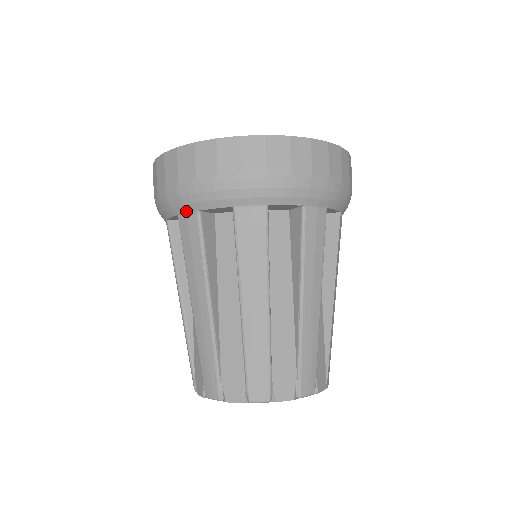
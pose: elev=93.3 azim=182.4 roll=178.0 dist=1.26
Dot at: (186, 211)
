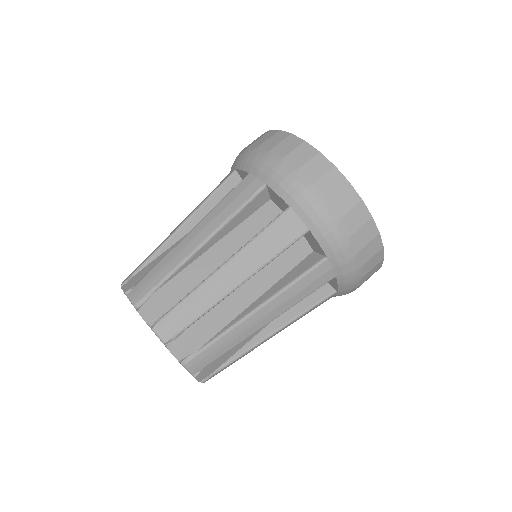
Dot at: (302, 218)
